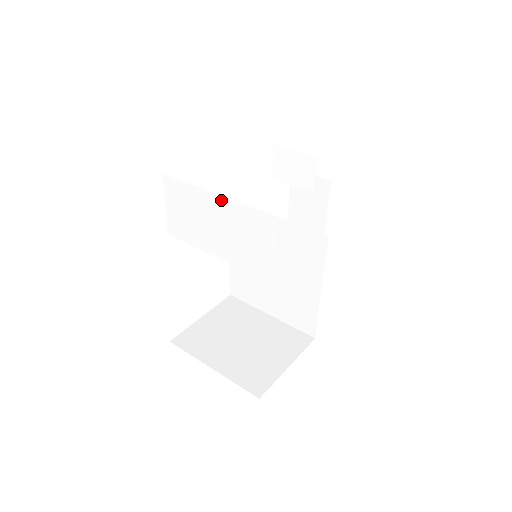
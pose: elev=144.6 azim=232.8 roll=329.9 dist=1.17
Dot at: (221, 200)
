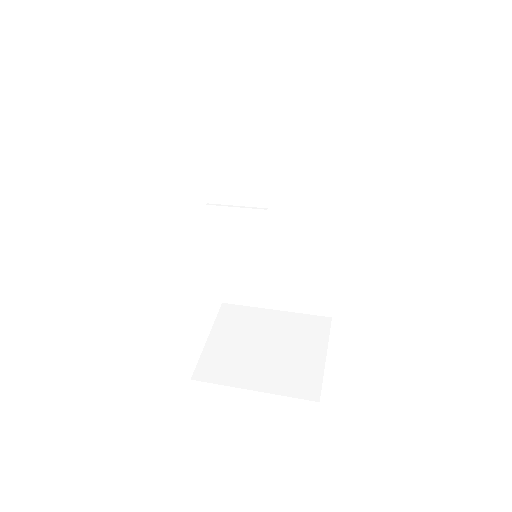
Dot at: (249, 213)
